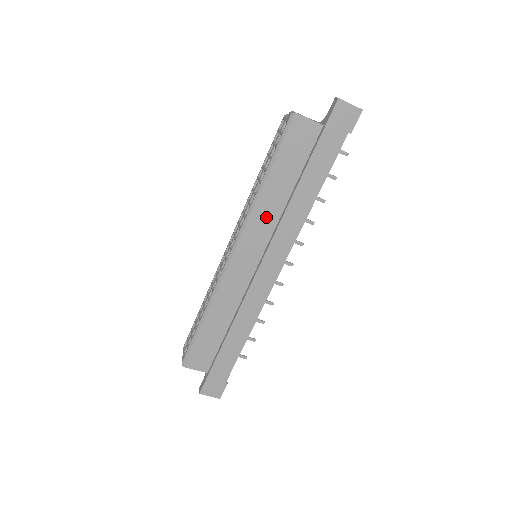
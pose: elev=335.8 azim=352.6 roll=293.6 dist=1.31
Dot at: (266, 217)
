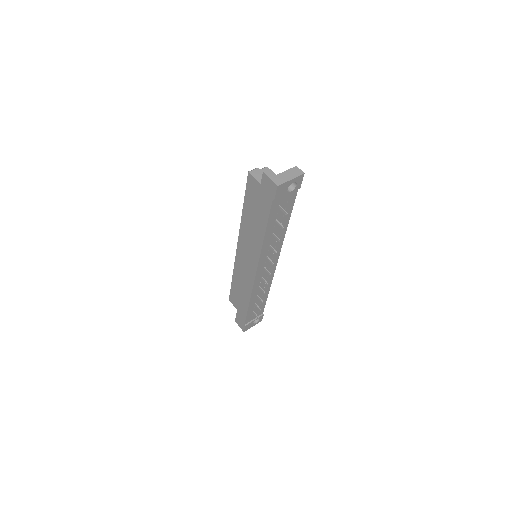
Dot at: (247, 234)
